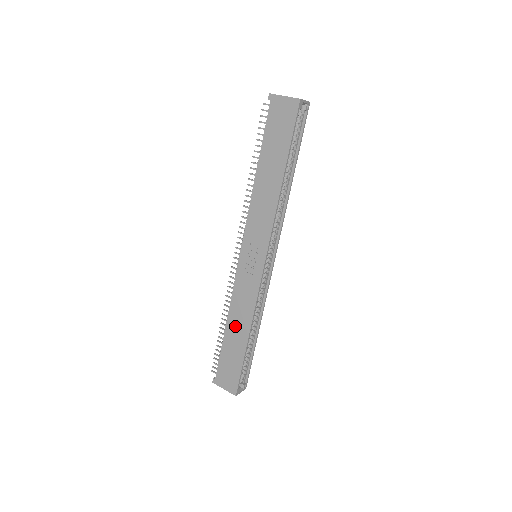
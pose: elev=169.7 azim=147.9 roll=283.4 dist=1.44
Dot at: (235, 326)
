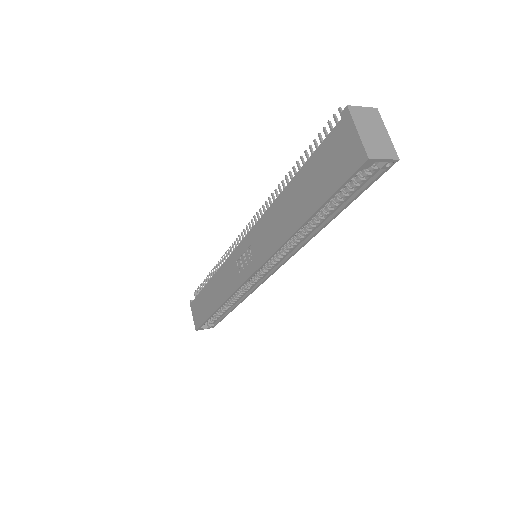
Dot at: (214, 289)
